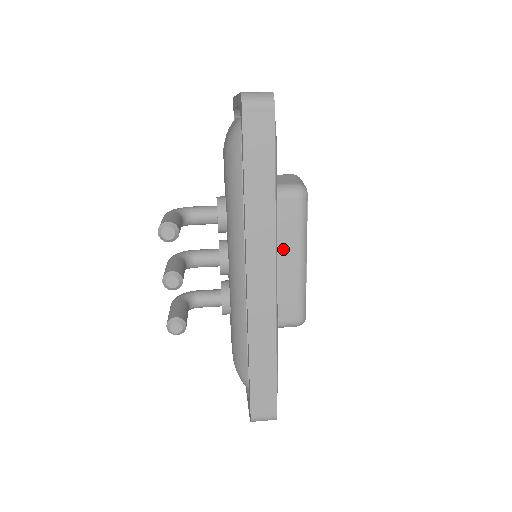
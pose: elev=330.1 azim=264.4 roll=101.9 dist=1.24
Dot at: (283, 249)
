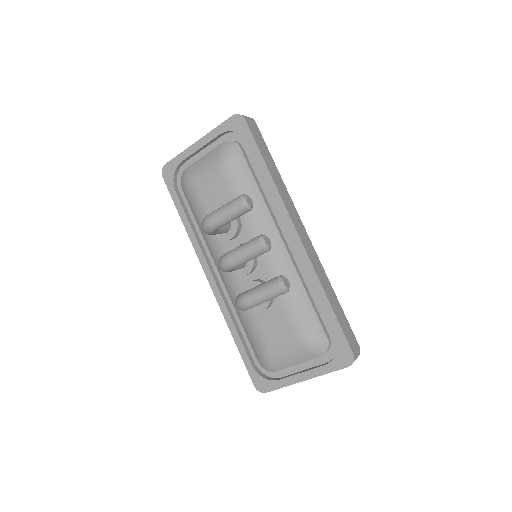
Dot at: occluded
